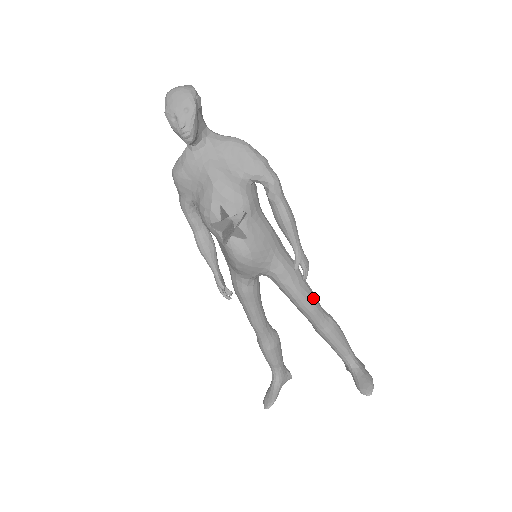
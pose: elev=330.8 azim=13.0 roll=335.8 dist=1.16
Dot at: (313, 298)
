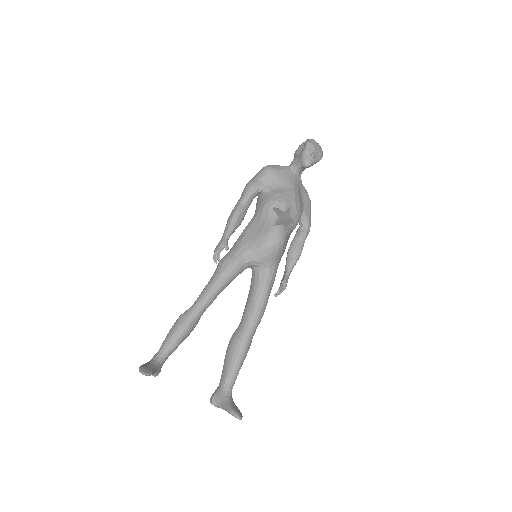
Dot at: (263, 314)
